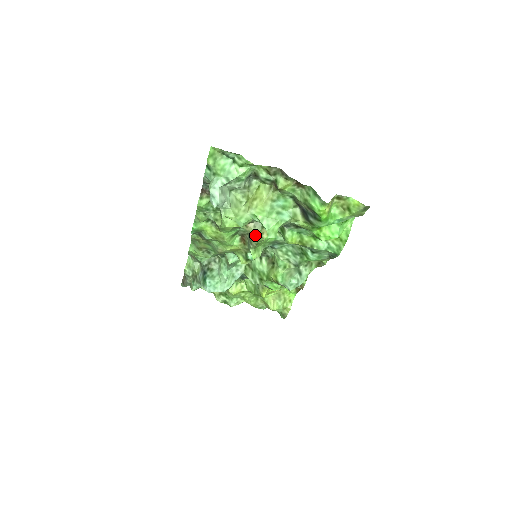
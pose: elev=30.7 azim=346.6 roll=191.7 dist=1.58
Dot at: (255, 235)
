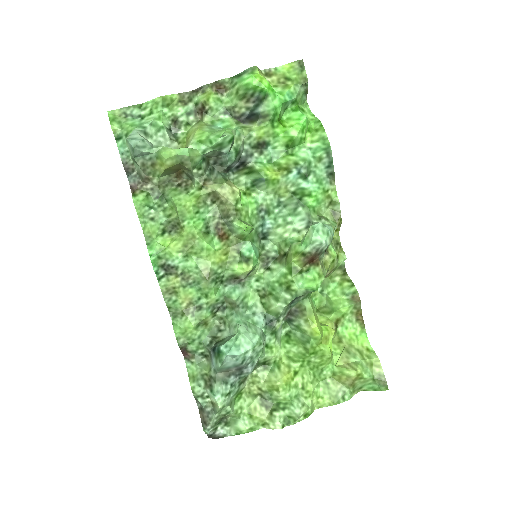
Dot at: (223, 193)
